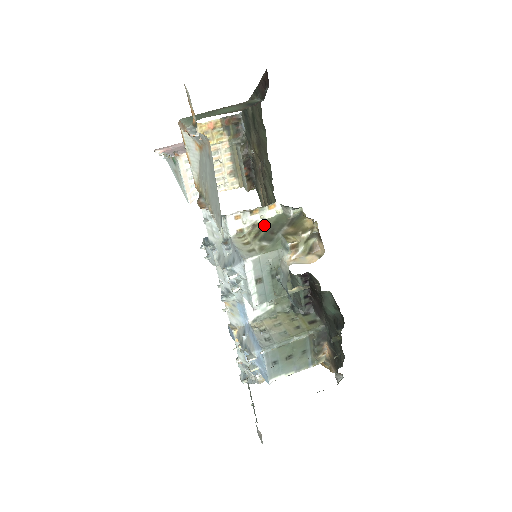
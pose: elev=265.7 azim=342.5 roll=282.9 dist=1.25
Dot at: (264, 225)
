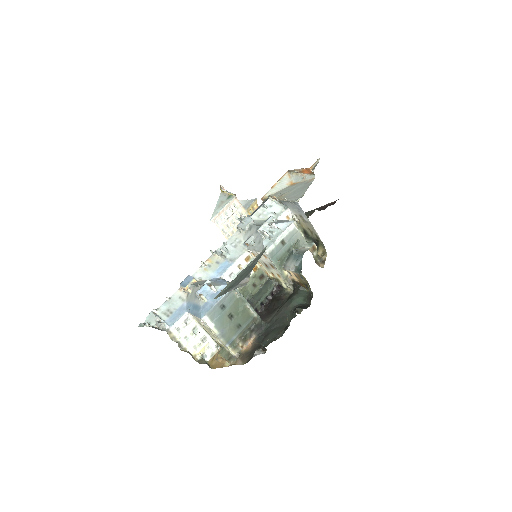
Dot at: occluded
